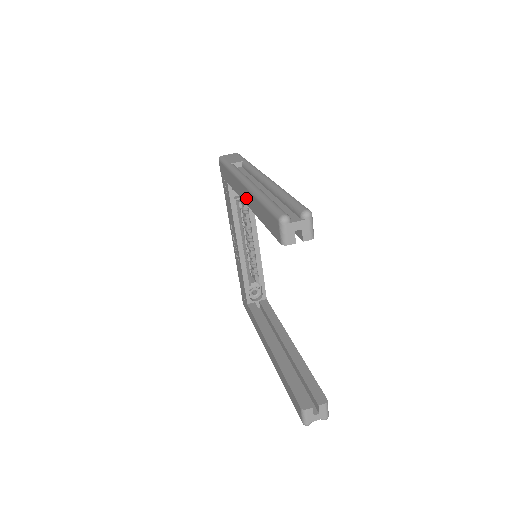
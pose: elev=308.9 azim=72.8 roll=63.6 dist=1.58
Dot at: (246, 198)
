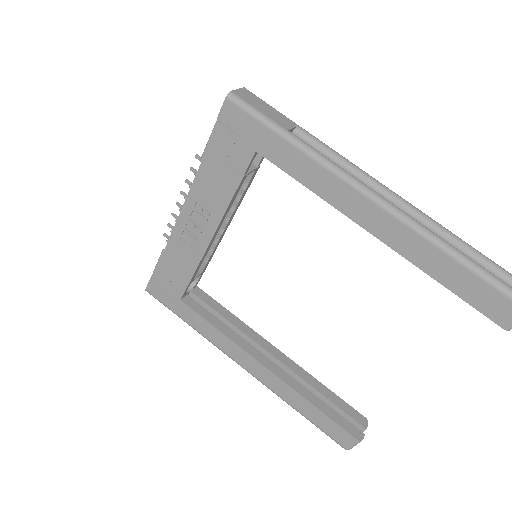
Dot at: (377, 225)
